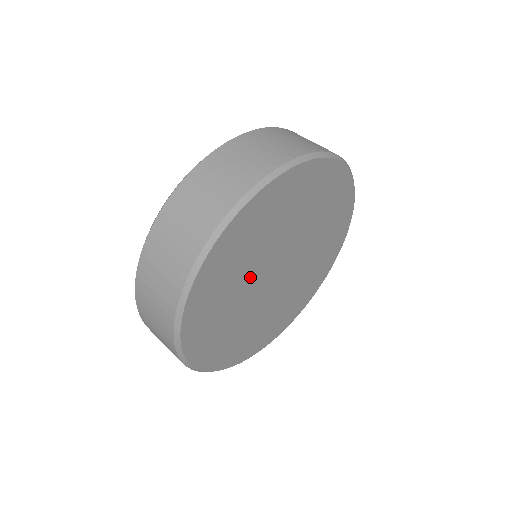
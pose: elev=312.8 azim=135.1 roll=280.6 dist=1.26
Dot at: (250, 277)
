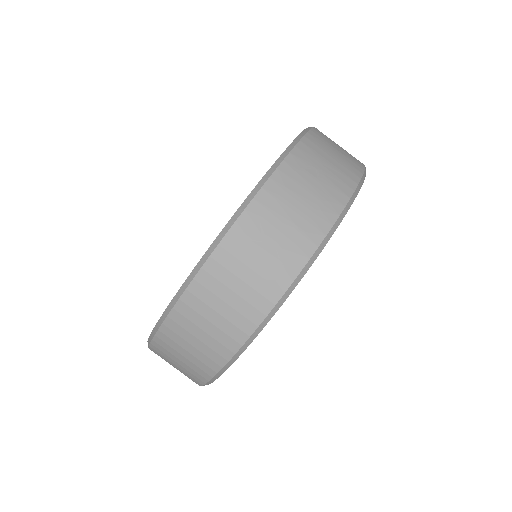
Dot at: occluded
